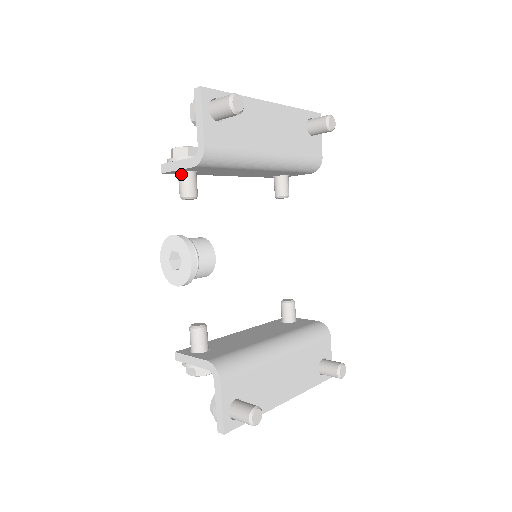
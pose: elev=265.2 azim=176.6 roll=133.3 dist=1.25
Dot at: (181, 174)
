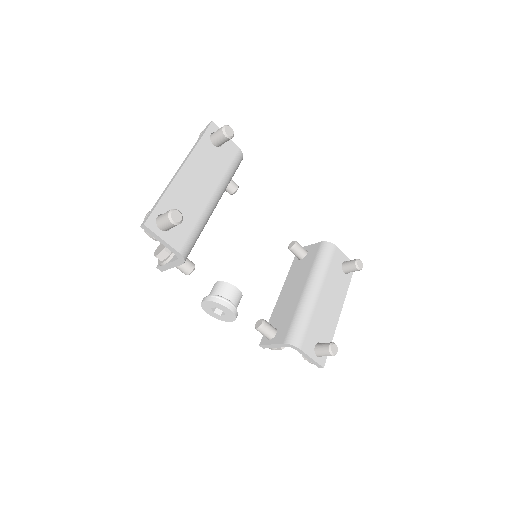
Dot at: occluded
